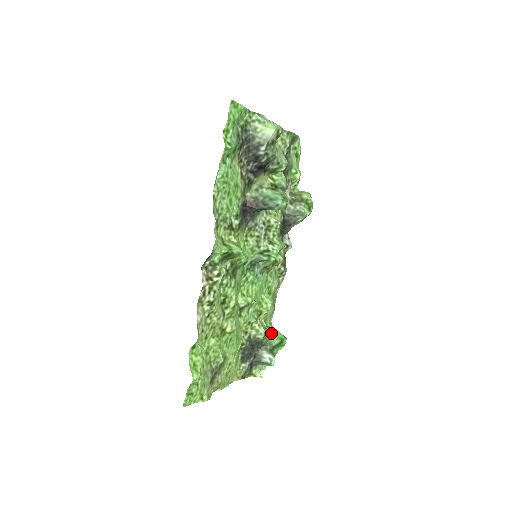
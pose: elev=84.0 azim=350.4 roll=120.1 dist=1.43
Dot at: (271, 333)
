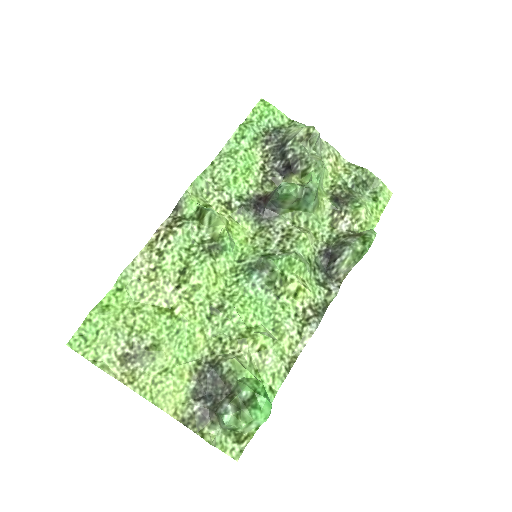
Dot at: (250, 380)
